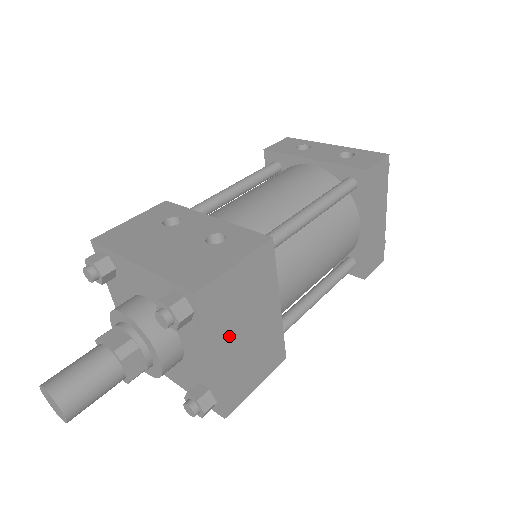
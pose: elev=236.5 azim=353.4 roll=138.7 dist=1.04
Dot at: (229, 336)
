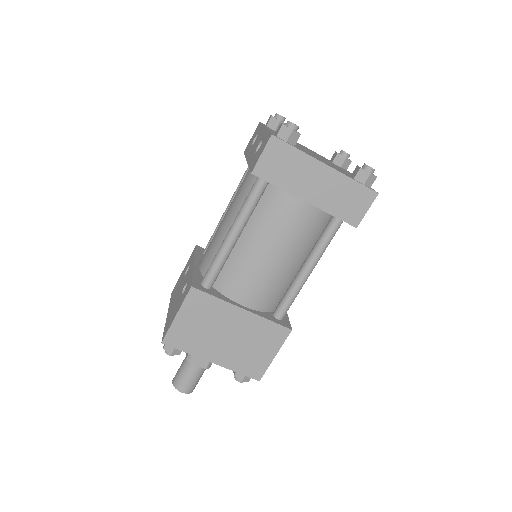
Dot at: (212, 346)
